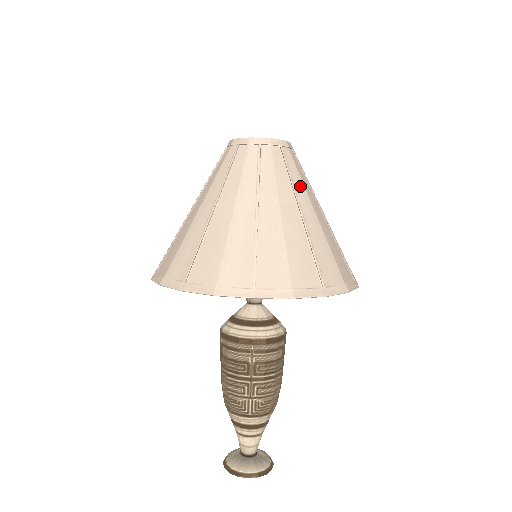
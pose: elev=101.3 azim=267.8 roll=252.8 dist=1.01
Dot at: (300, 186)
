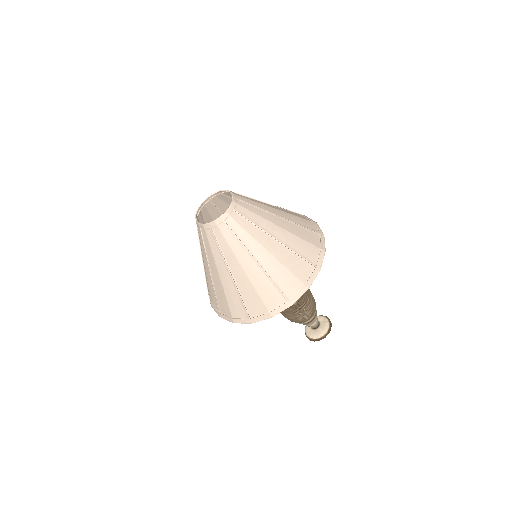
Dot at: (261, 221)
